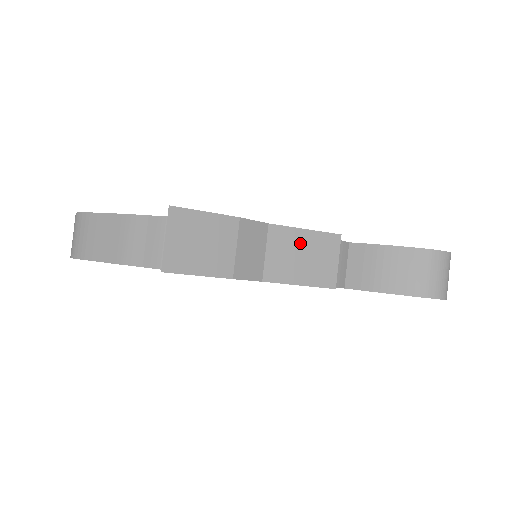
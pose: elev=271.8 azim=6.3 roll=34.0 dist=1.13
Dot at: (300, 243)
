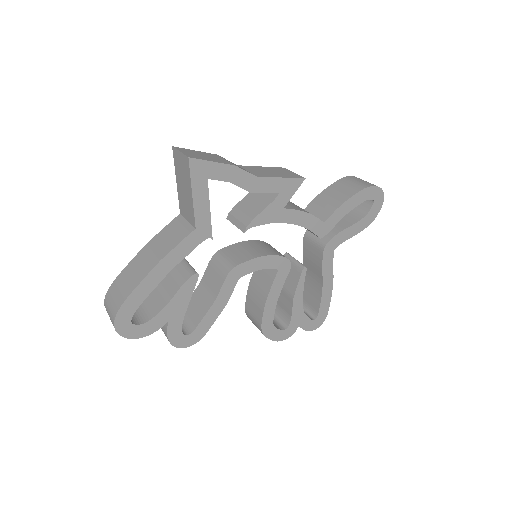
Dot at: (264, 169)
